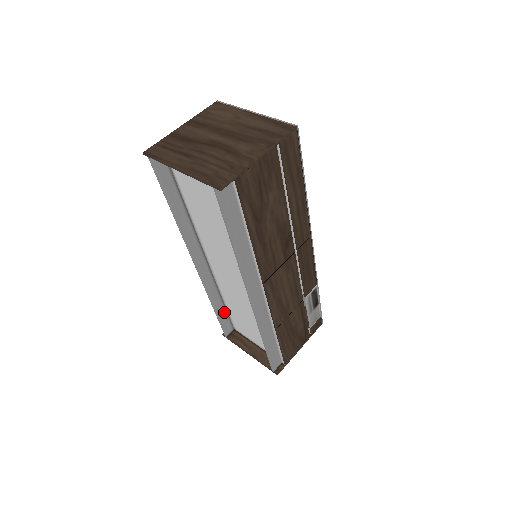
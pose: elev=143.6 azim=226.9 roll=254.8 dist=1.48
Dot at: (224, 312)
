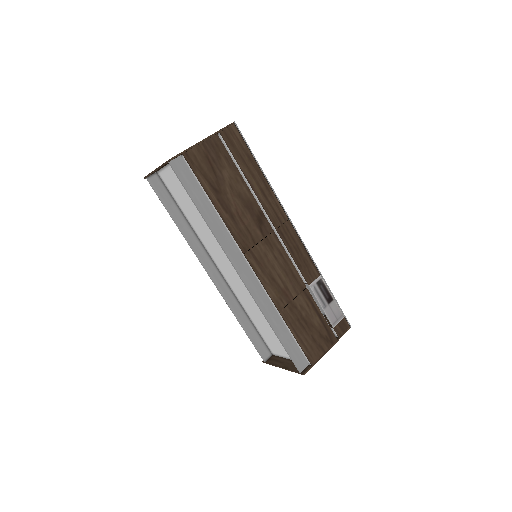
Dot at: (254, 331)
